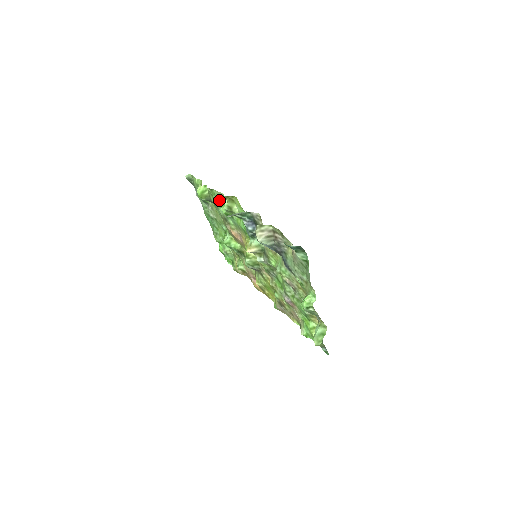
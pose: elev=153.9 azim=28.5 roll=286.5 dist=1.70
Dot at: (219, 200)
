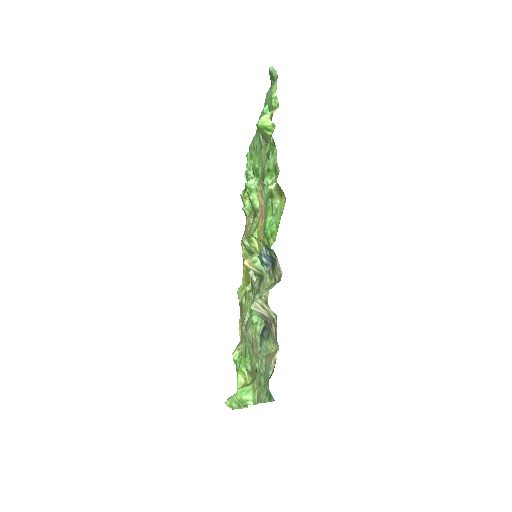
Dot at: (271, 167)
